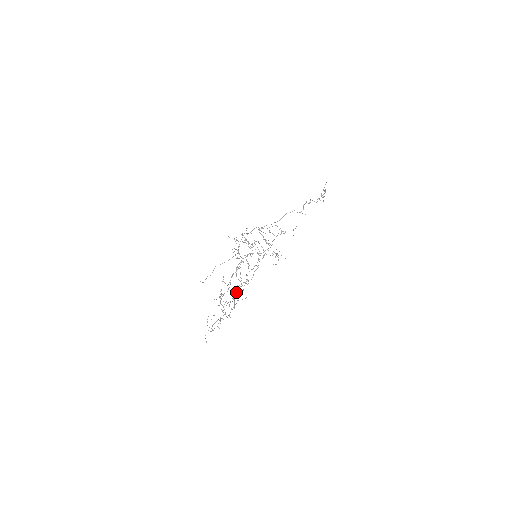
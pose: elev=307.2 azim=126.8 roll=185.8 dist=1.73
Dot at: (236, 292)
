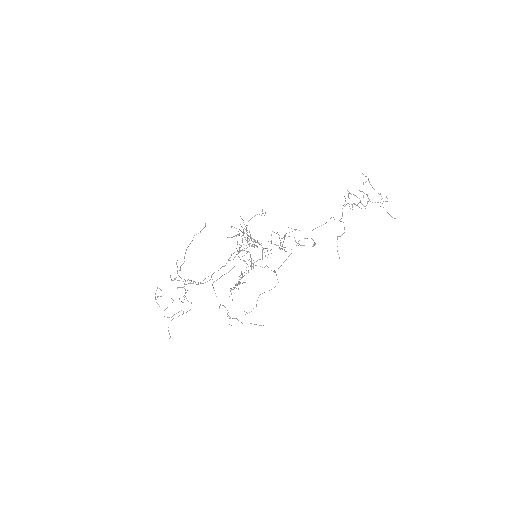
Dot at: (177, 260)
